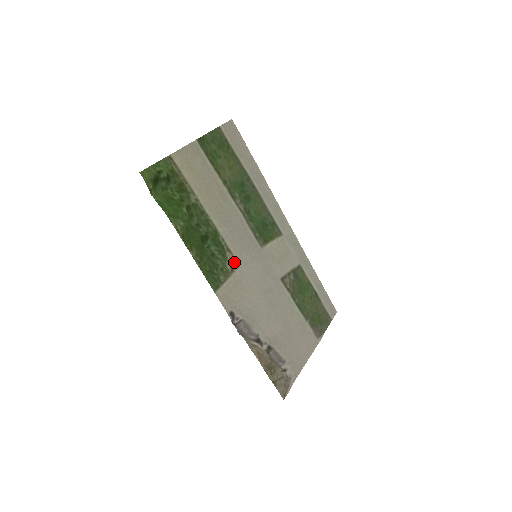
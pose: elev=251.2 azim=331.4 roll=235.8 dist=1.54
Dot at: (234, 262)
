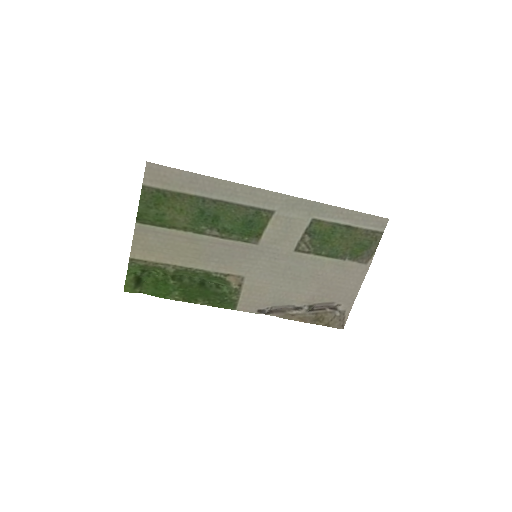
Dot at: (238, 278)
